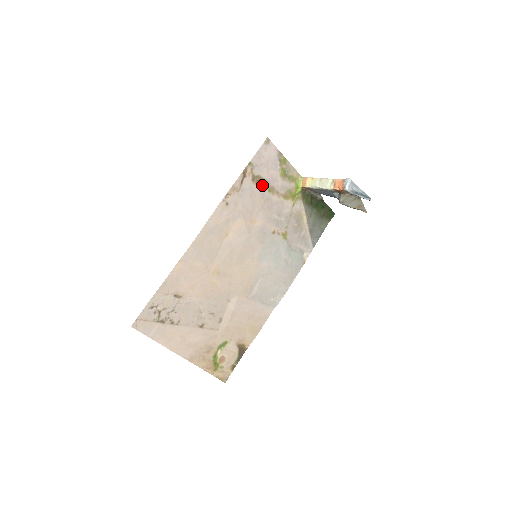
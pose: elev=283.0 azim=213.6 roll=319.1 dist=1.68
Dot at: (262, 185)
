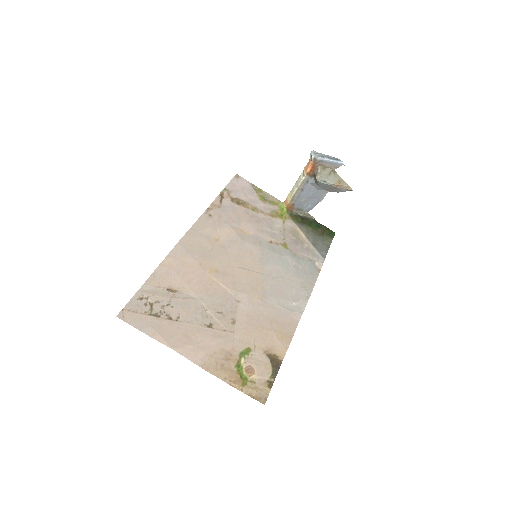
Dot at: (243, 205)
